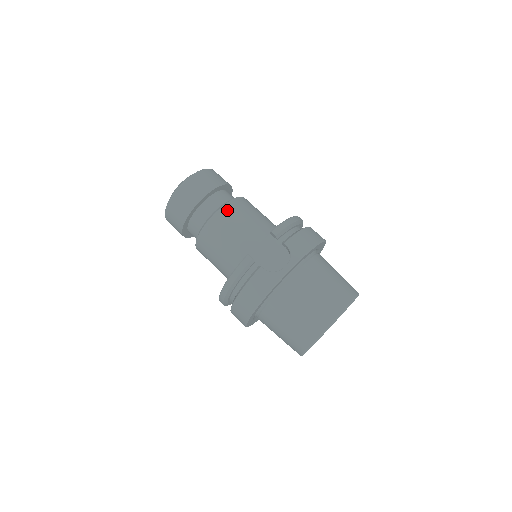
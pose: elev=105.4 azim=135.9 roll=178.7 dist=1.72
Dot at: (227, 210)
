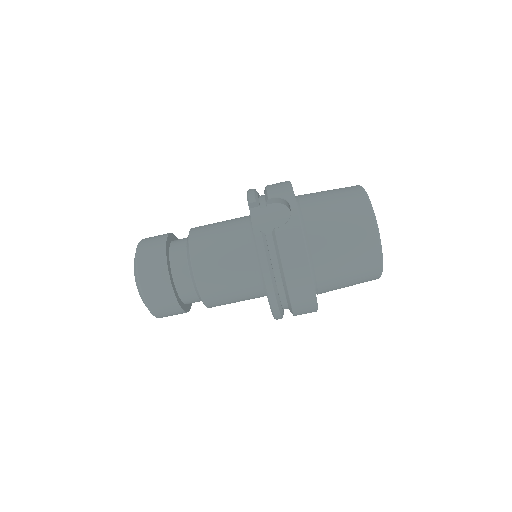
Dot at: (195, 239)
